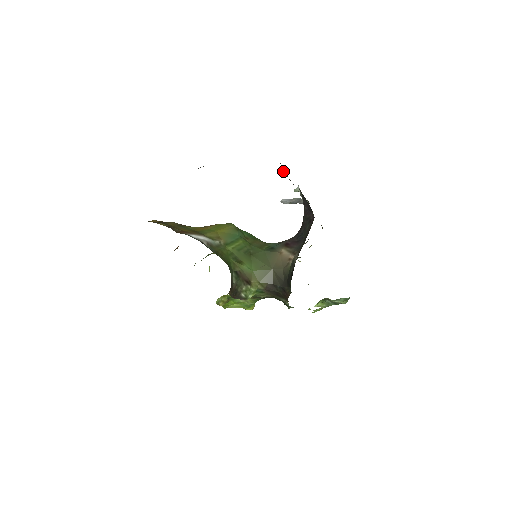
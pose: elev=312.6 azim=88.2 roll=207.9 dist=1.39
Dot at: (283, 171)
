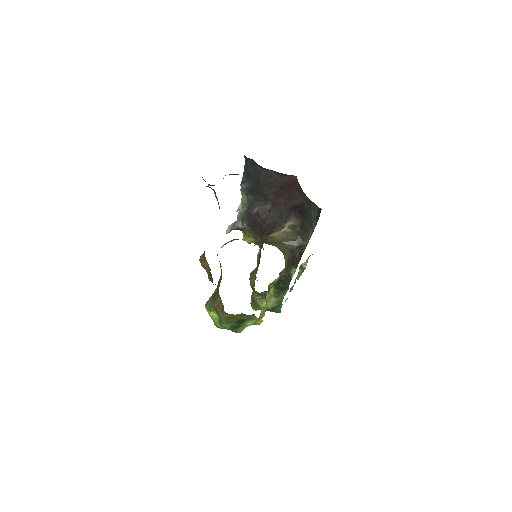
Dot at: (244, 181)
